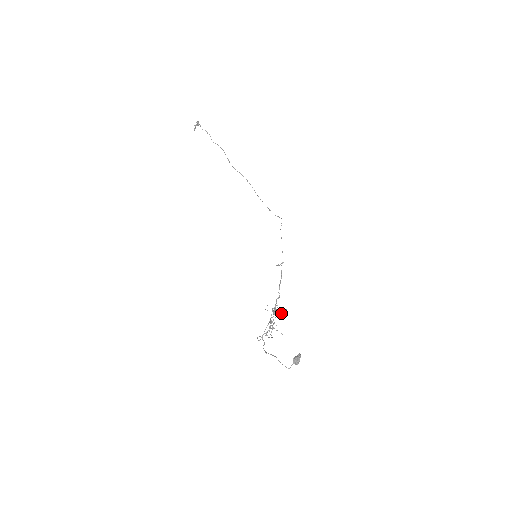
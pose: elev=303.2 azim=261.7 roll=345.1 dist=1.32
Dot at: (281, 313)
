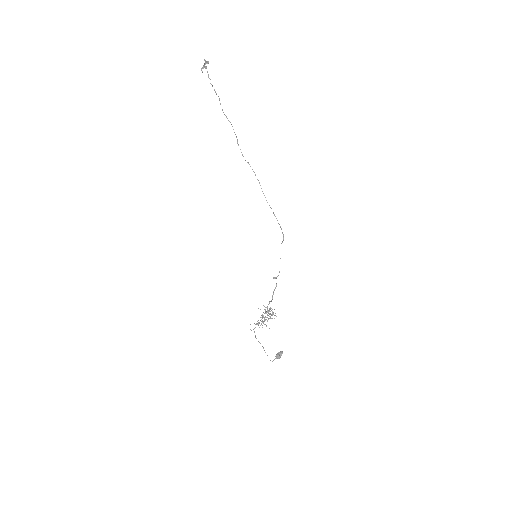
Dot at: (271, 318)
